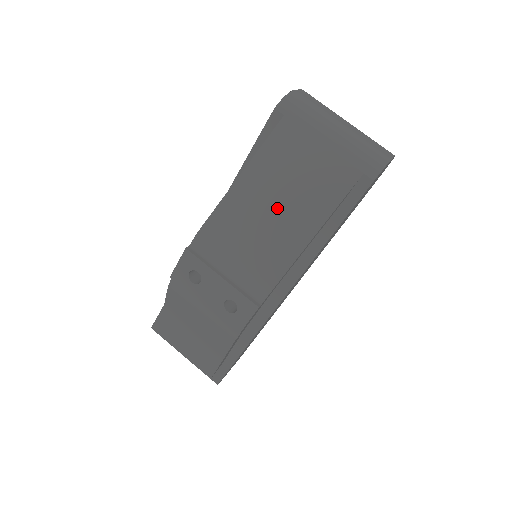
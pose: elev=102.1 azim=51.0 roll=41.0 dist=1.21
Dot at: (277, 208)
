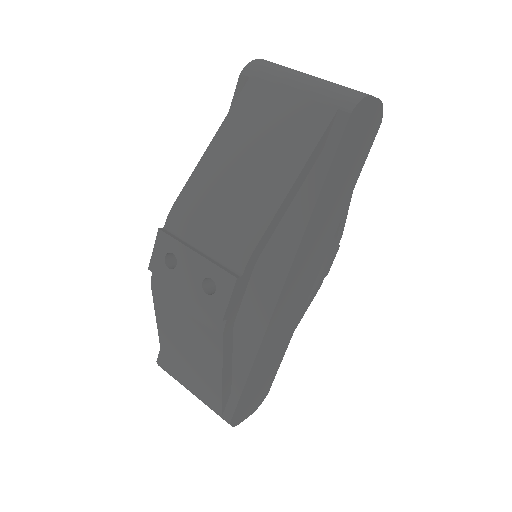
Dot at: (249, 166)
